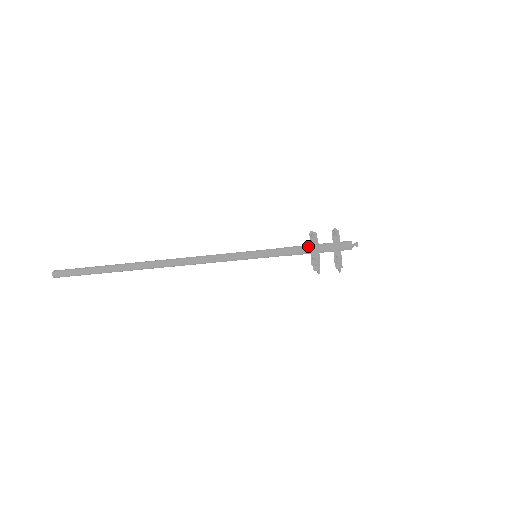
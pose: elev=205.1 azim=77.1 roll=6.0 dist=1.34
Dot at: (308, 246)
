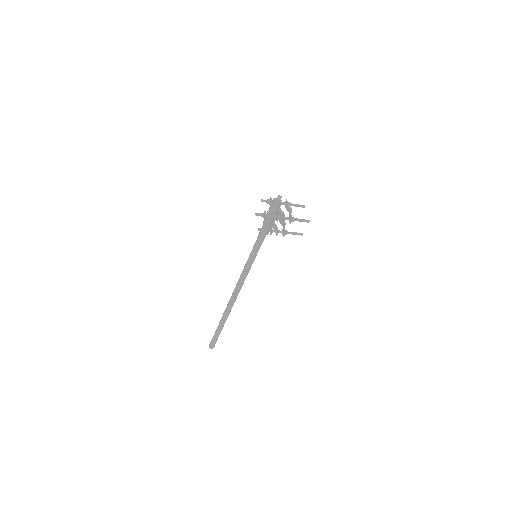
Dot at: (263, 225)
